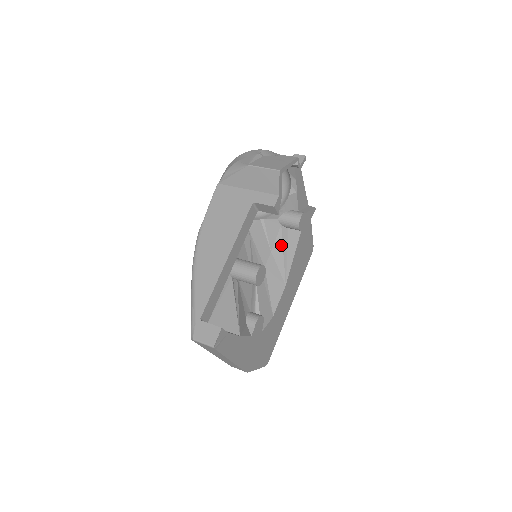
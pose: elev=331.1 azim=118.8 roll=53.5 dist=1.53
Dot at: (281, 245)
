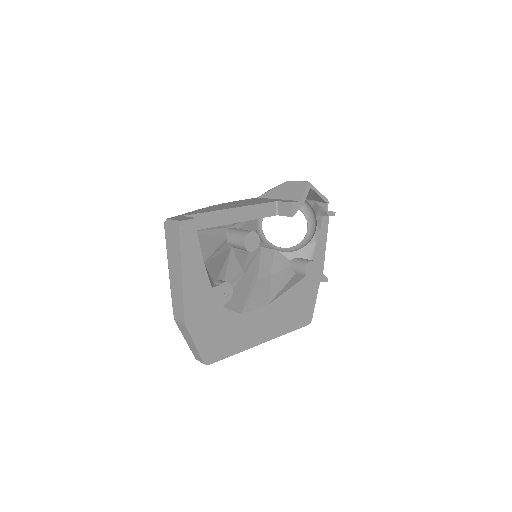
Dot at: (282, 277)
